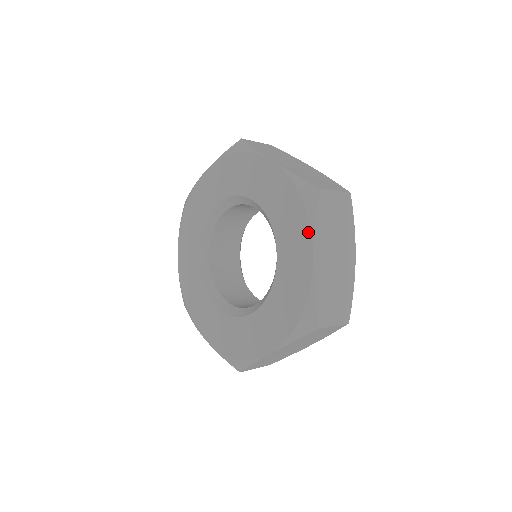
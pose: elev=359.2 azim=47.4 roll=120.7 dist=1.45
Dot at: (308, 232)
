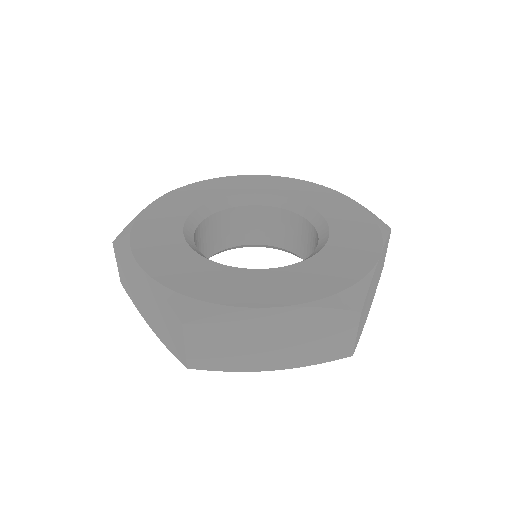
Dot at: (323, 187)
